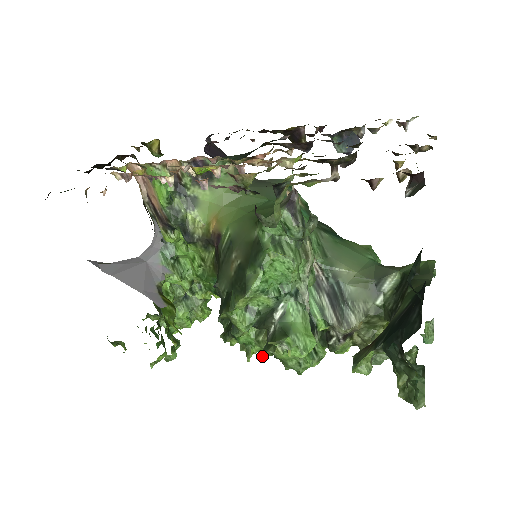
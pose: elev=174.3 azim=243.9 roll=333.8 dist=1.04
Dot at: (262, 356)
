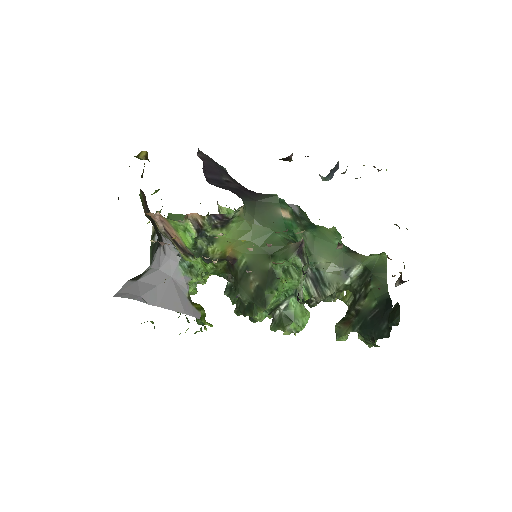
Dot at: occluded
